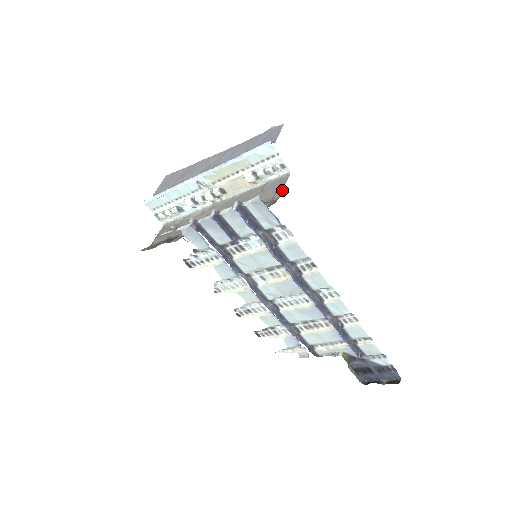
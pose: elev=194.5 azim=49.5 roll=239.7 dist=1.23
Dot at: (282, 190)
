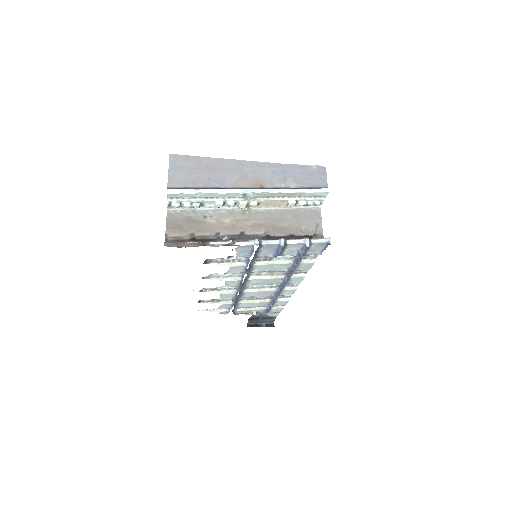
Dot at: occluded
